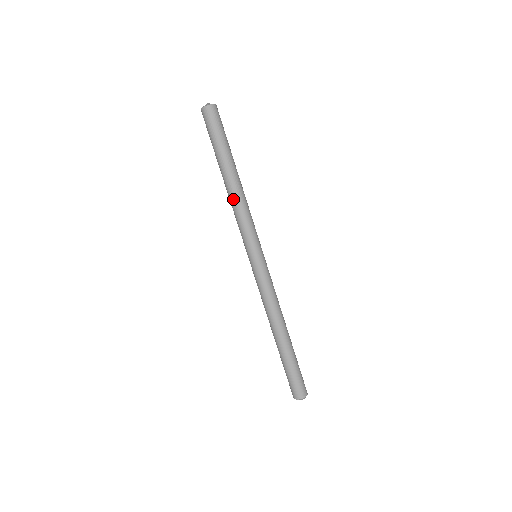
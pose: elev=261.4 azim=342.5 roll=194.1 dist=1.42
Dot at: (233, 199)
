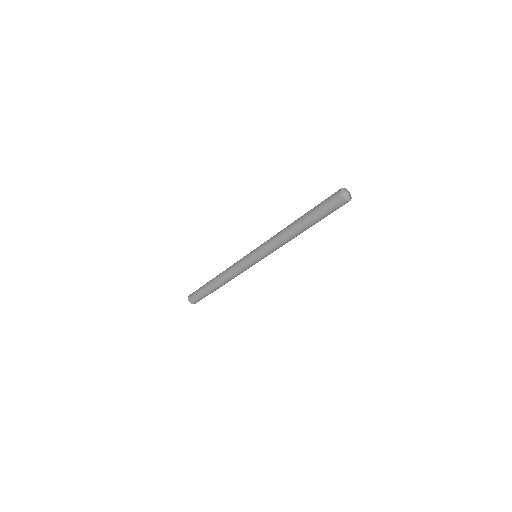
Dot at: (286, 238)
